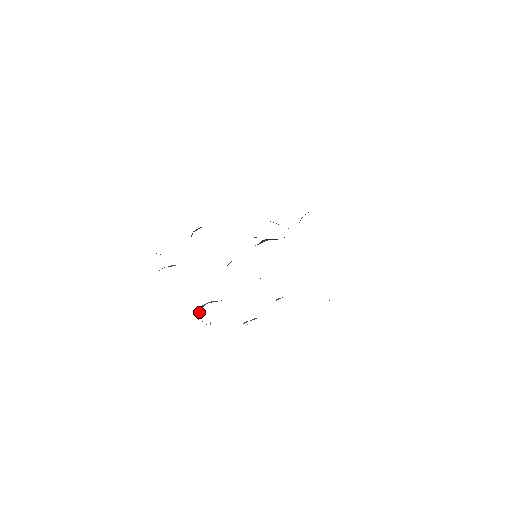
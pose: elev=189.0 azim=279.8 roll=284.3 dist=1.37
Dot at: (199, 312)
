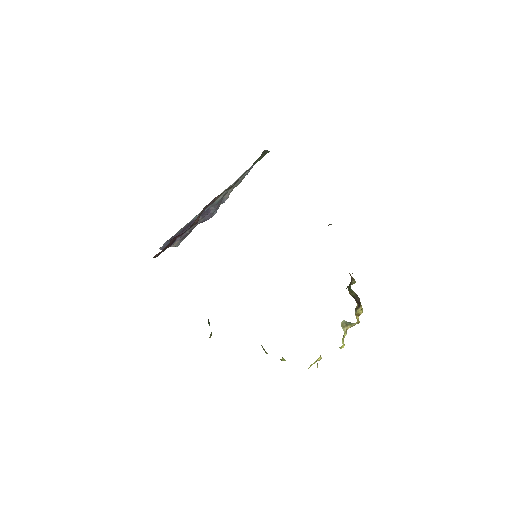
Dot at: occluded
